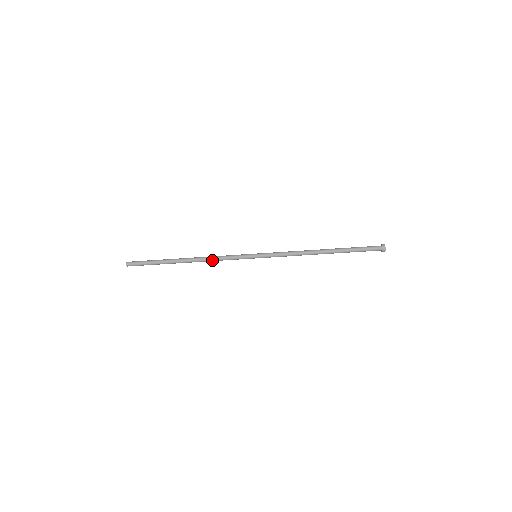
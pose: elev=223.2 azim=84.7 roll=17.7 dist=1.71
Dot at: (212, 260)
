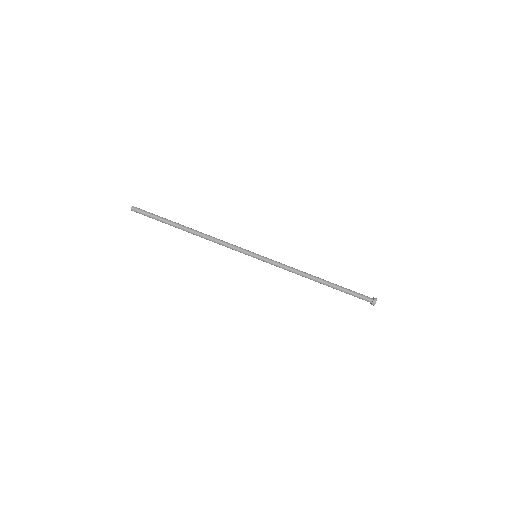
Dot at: (214, 241)
